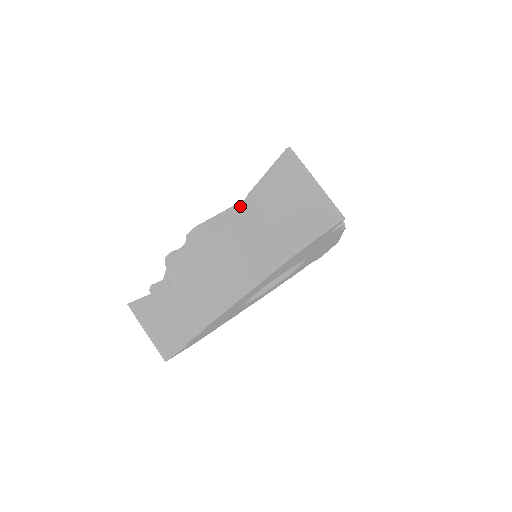
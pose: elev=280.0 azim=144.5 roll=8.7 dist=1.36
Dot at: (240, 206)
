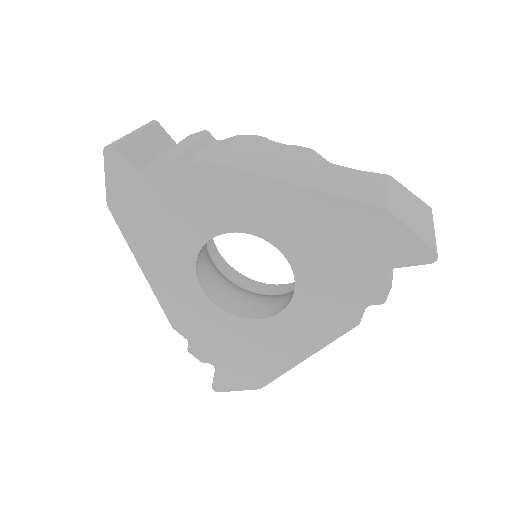
Dot at: occluded
